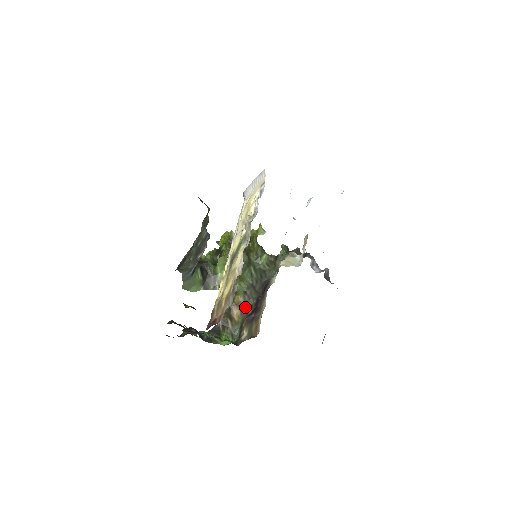
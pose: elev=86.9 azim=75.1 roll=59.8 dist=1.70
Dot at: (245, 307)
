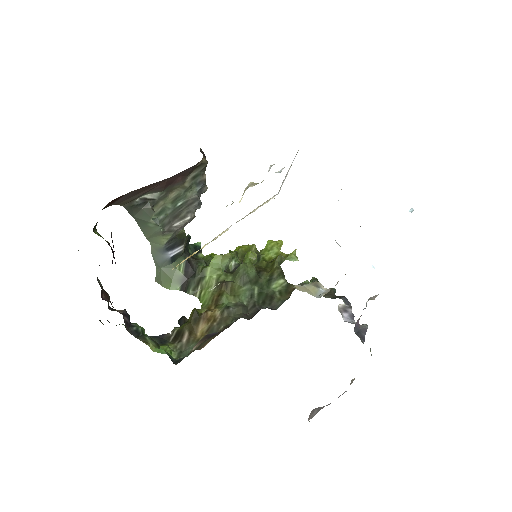
Dot at: (217, 324)
